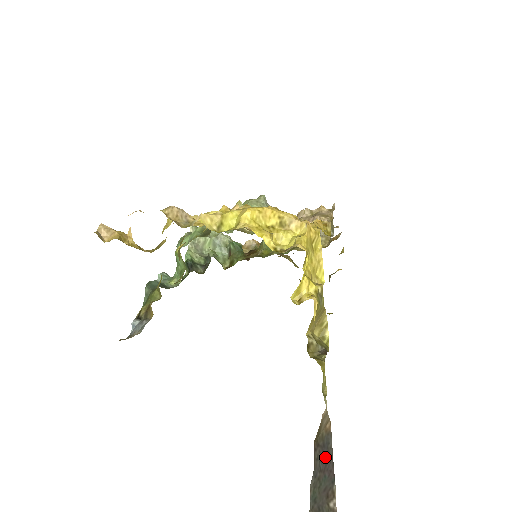
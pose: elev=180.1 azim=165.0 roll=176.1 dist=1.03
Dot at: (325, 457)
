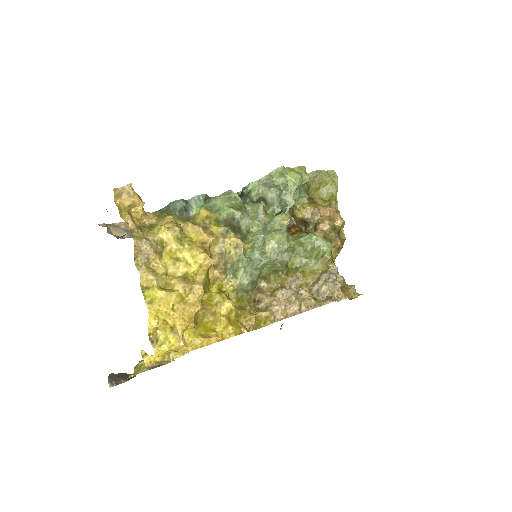
Dot at: (126, 376)
